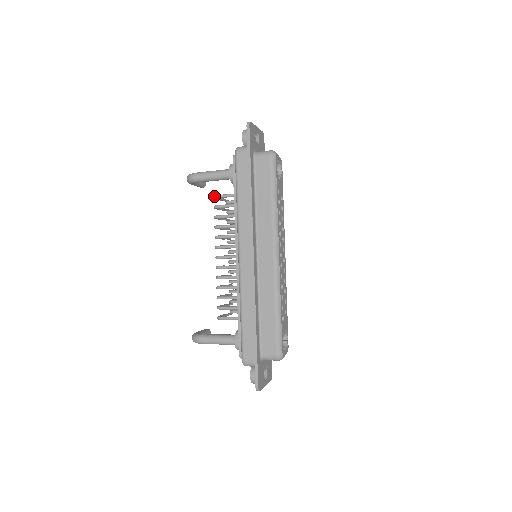
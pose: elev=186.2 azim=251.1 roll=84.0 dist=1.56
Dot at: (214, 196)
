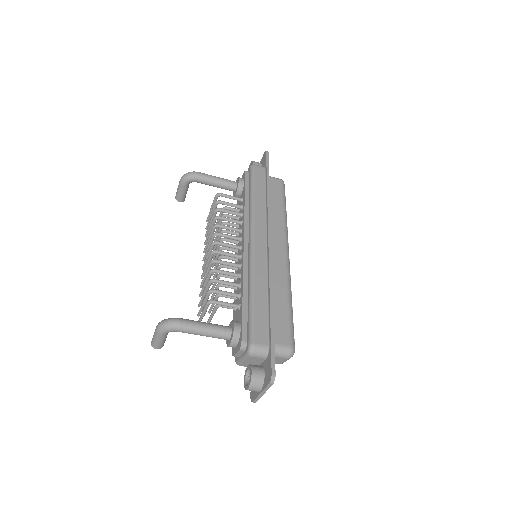
Dot at: (219, 193)
